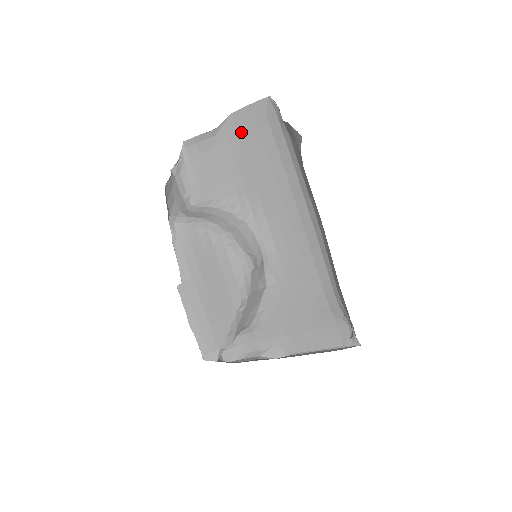
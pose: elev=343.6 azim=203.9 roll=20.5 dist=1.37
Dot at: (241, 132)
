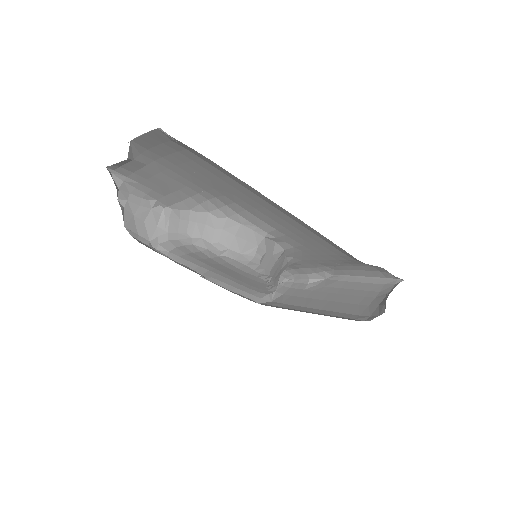
Dot at: (158, 153)
